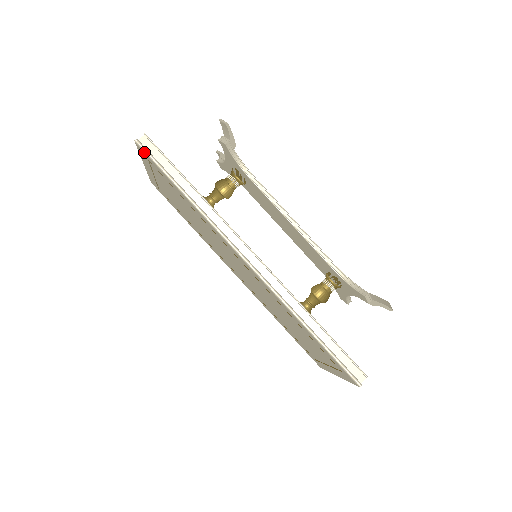
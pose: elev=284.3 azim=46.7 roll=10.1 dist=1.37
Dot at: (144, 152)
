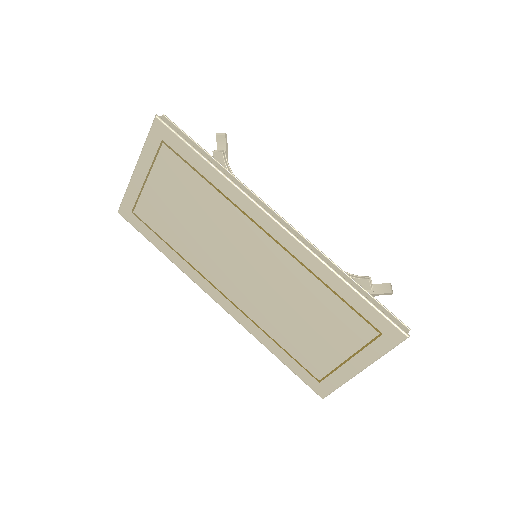
Dot at: (165, 126)
